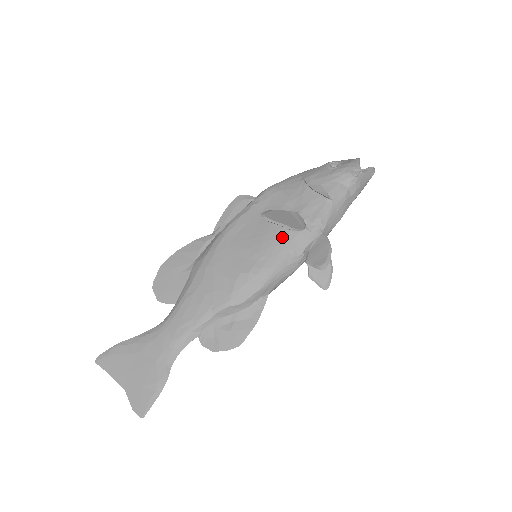
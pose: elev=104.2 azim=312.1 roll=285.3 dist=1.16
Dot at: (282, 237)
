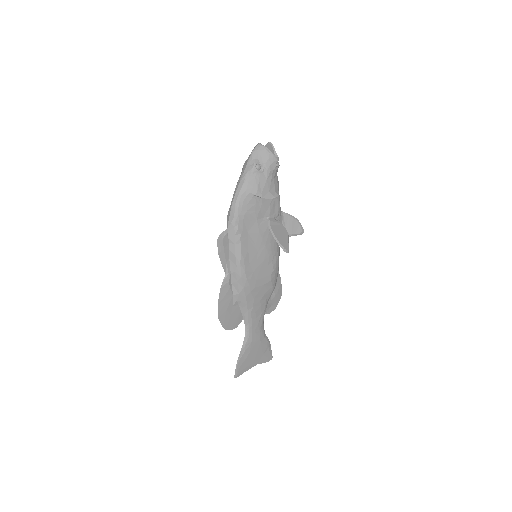
Dot at: (272, 238)
